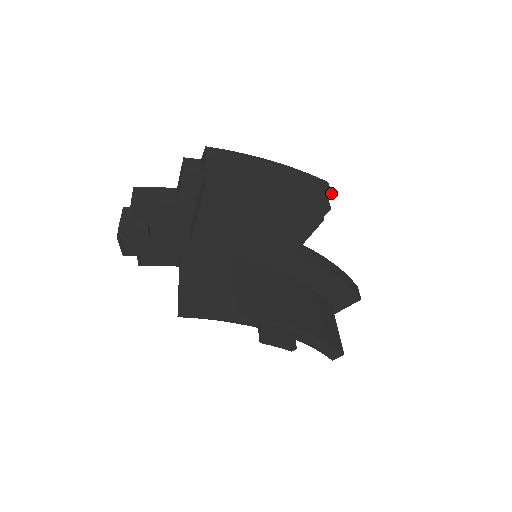
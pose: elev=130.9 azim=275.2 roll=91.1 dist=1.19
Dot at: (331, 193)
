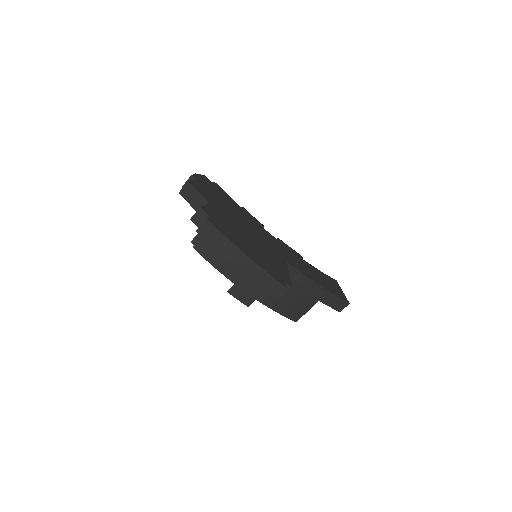
Dot at: occluded
